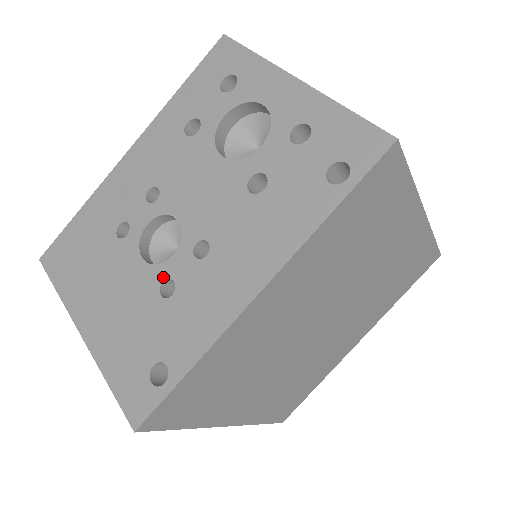
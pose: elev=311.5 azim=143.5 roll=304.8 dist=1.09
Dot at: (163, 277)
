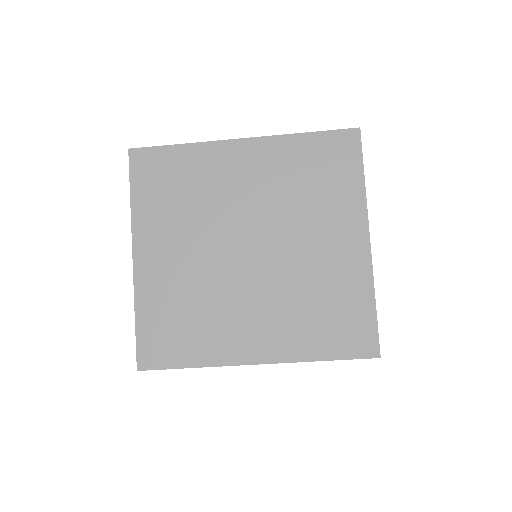
Dot at: occluded
